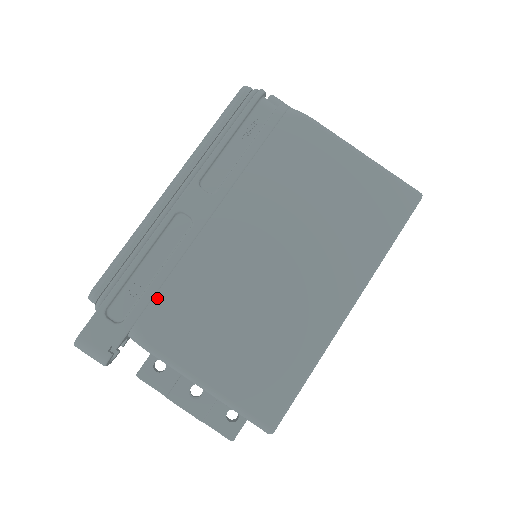
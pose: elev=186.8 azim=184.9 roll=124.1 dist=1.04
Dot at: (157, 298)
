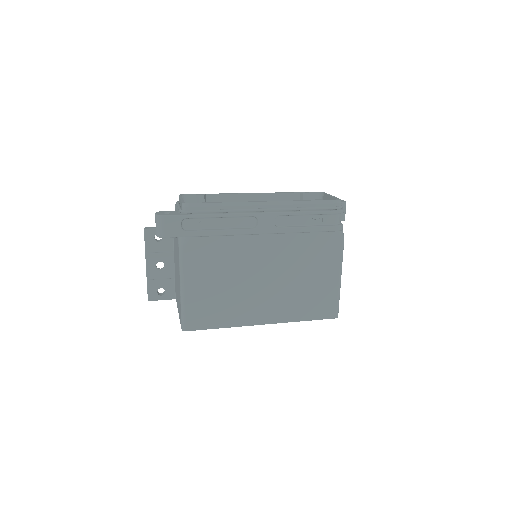
Dot at: (208, 238)
